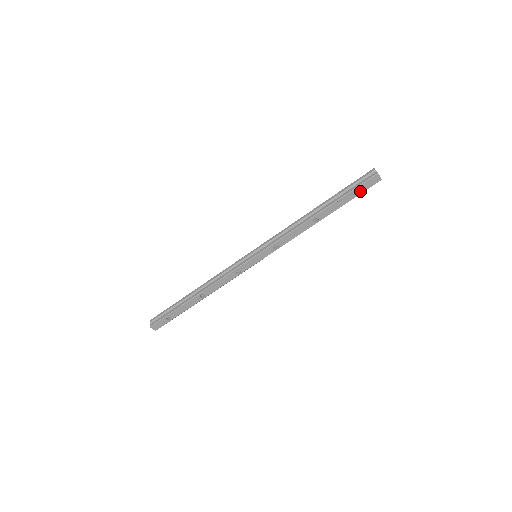
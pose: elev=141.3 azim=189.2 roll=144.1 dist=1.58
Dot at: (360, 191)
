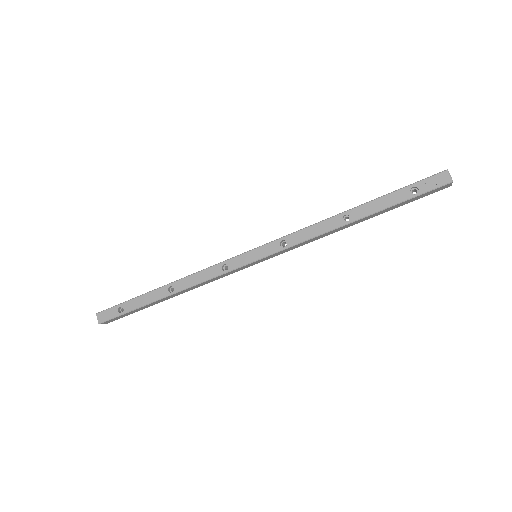
Dot at: (418, 192)
